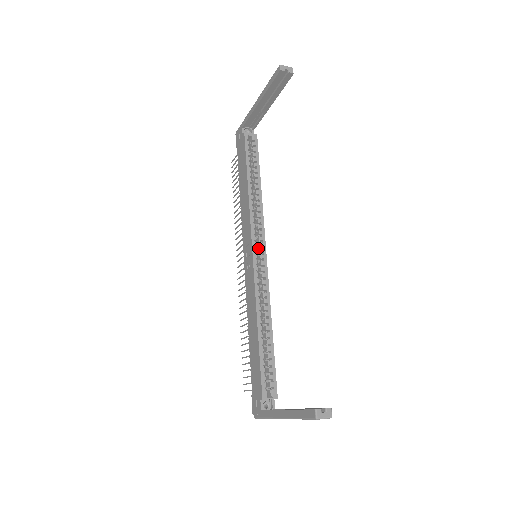
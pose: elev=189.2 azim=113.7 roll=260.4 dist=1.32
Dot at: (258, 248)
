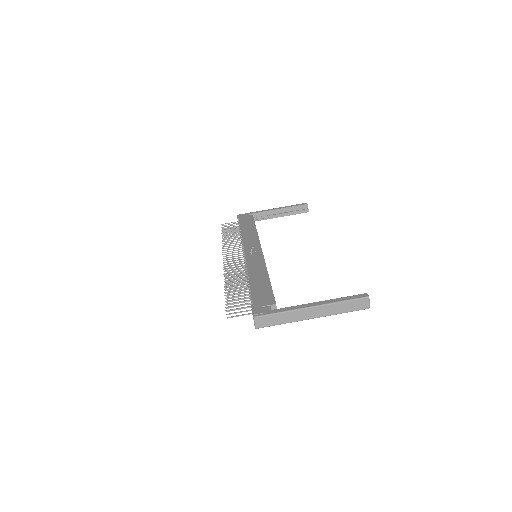
Dot at: occluded
